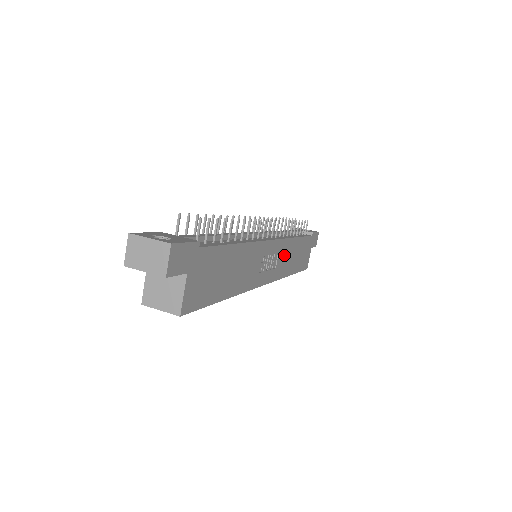
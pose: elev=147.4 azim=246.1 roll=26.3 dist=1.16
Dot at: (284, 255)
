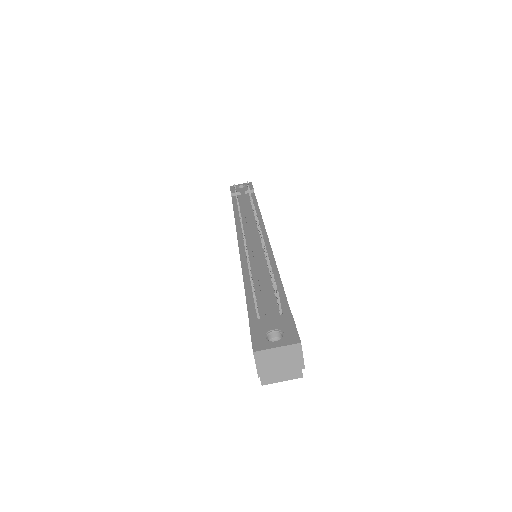
Dot at: occluded
